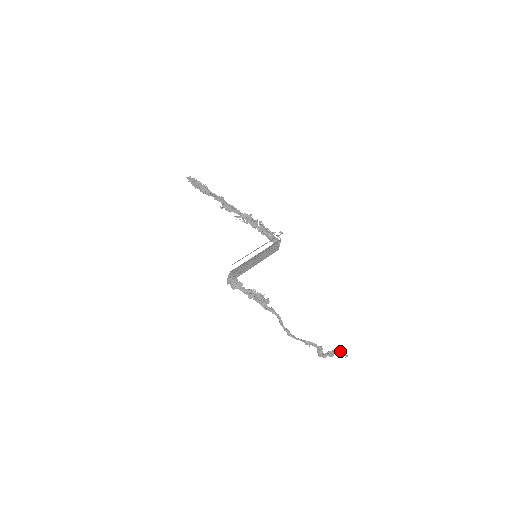
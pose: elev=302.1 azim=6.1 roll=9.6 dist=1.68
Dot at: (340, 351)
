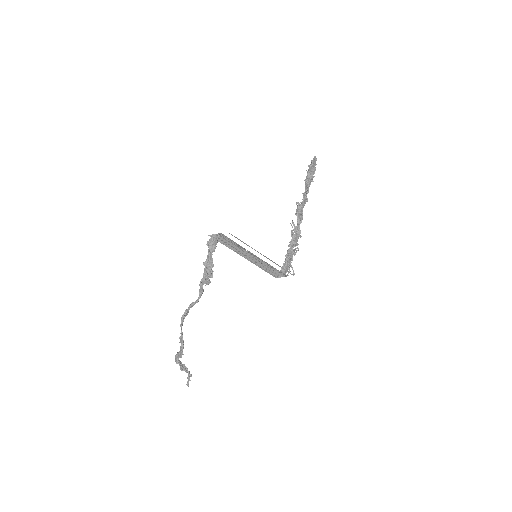
Dot at: (189, 376)
